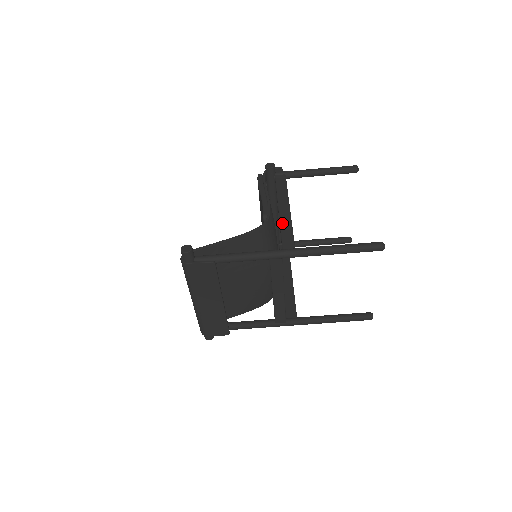
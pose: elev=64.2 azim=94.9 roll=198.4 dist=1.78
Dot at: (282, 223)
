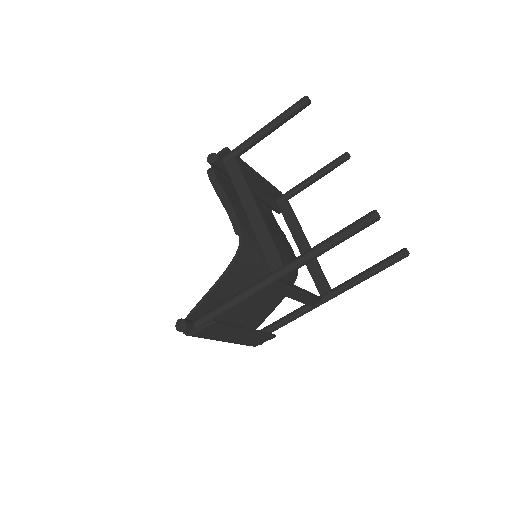
Dot at: (257, 234)
